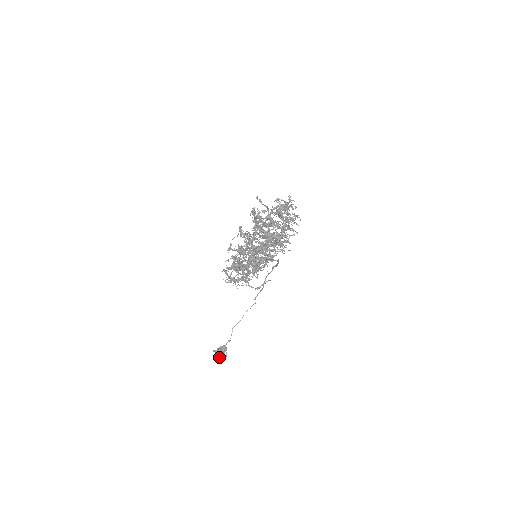
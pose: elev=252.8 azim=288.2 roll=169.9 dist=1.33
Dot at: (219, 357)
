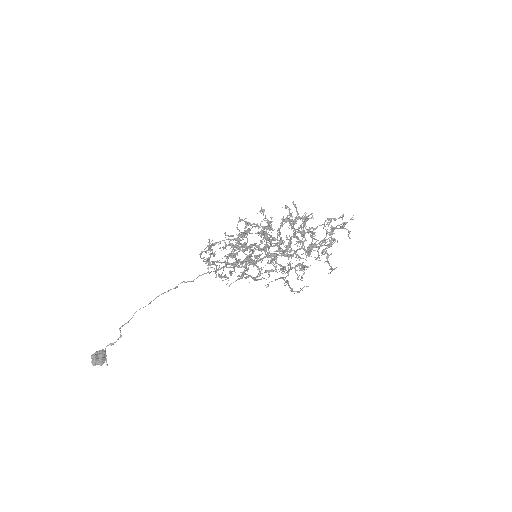
Dot at: (98, 364)
